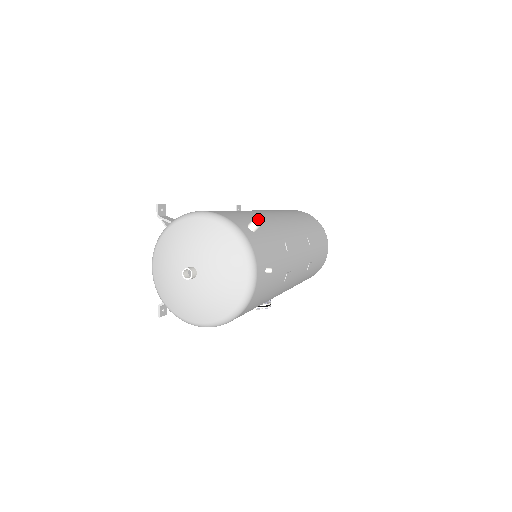
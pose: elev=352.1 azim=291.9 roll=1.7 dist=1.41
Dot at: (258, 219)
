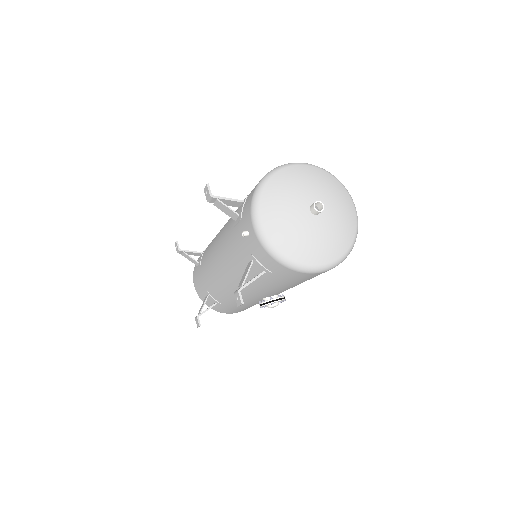
Dot at: occluded
